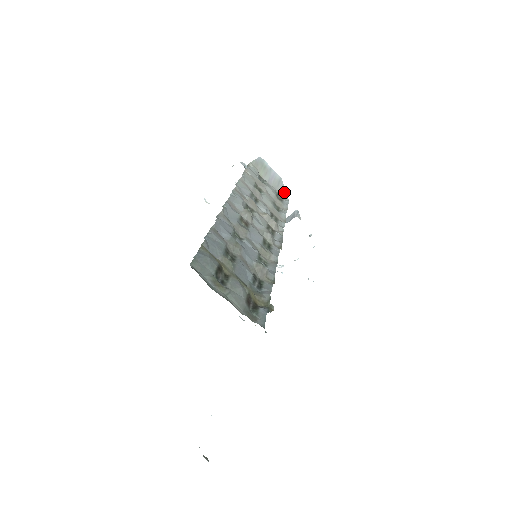
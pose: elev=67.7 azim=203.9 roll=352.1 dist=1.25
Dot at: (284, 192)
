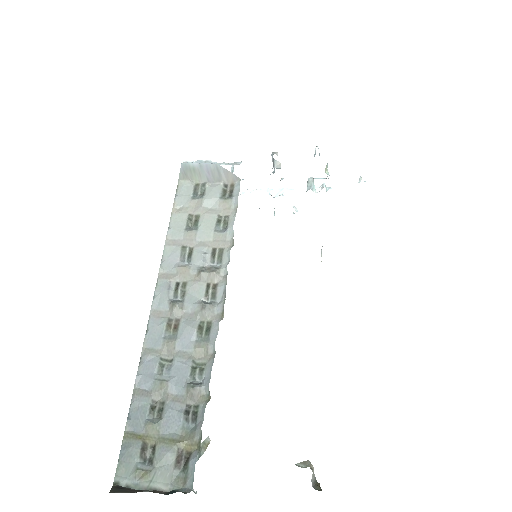
Dot at: (230, 175)
